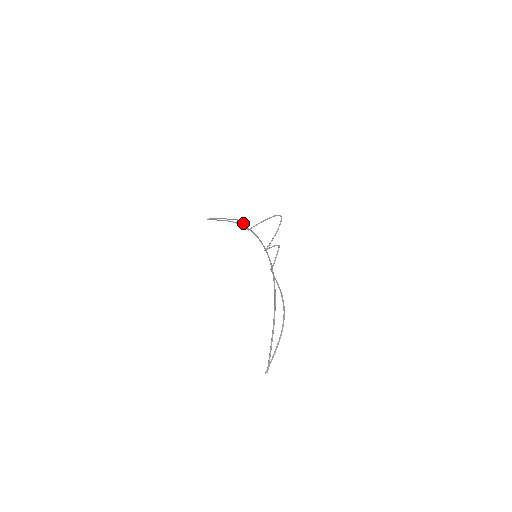
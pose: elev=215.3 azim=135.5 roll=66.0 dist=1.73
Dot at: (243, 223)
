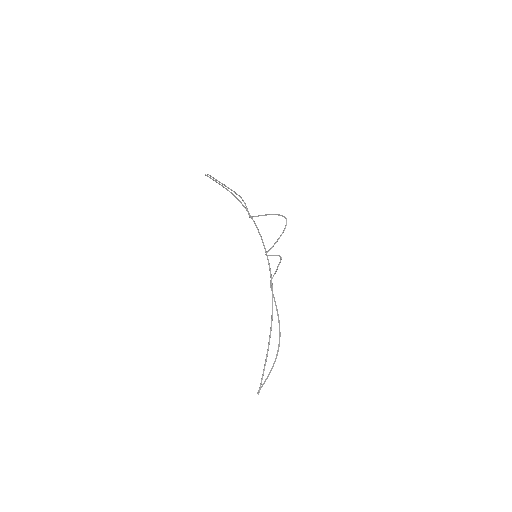
Dot at: occluded
